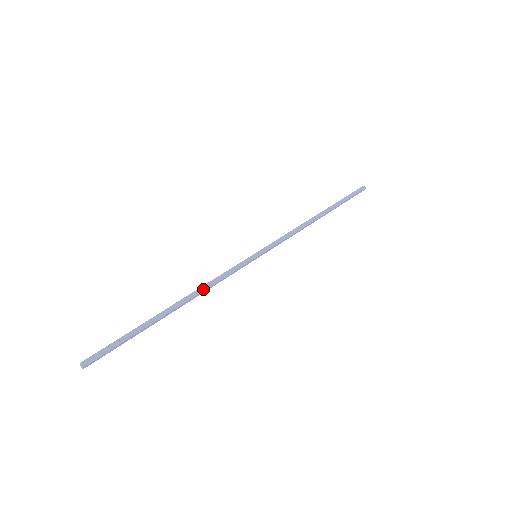
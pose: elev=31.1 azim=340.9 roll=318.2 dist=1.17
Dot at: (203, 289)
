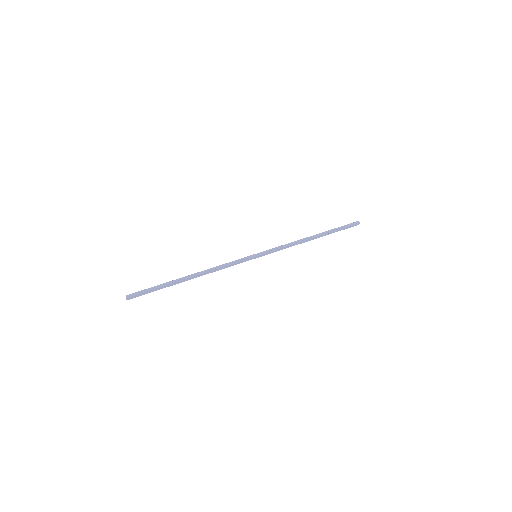
Dot at: (212, 269)
